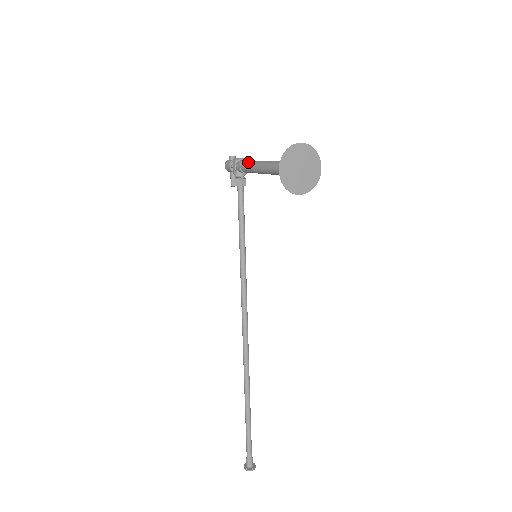
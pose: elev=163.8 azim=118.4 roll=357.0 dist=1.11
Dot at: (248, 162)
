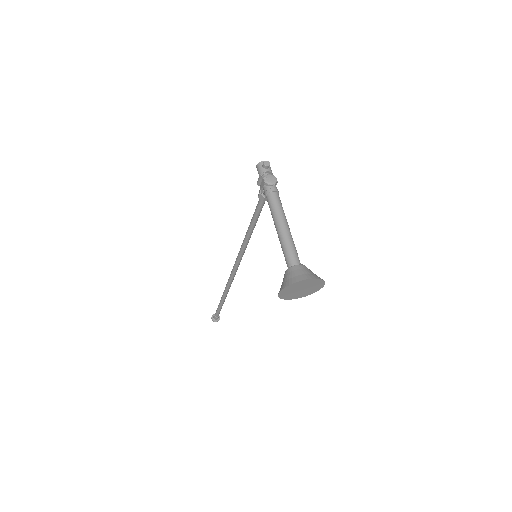
Dot at: (273, 205)
